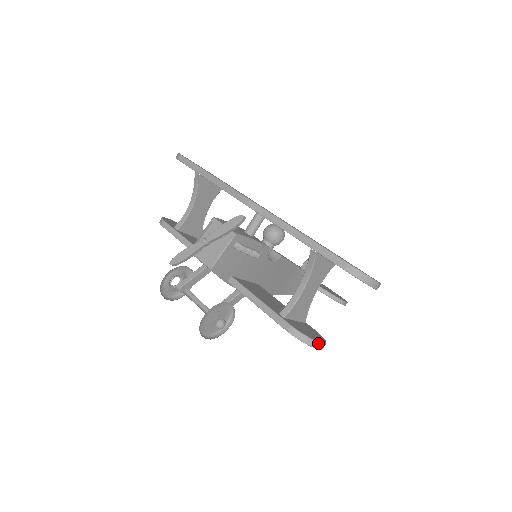
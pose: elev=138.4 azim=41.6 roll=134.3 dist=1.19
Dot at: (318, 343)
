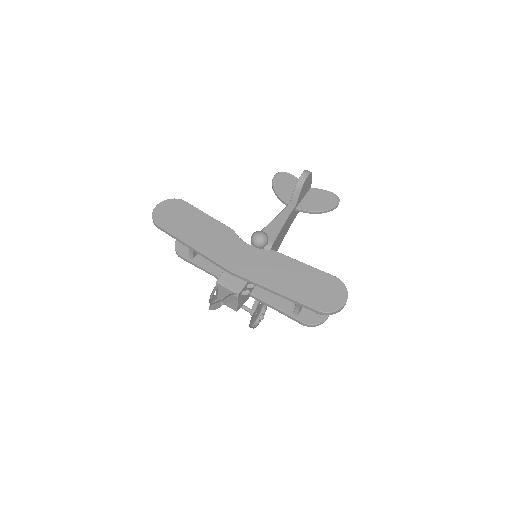
Dot at: occluded
